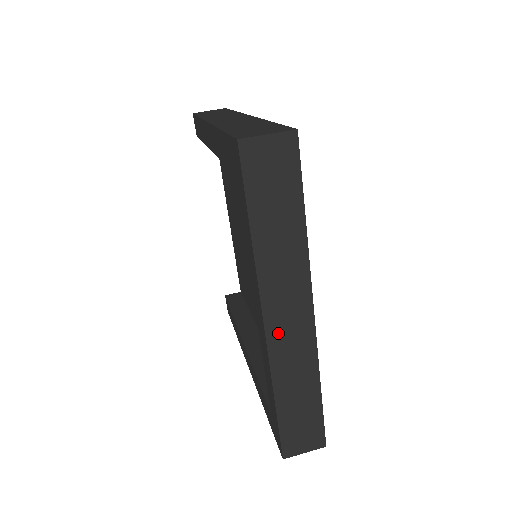
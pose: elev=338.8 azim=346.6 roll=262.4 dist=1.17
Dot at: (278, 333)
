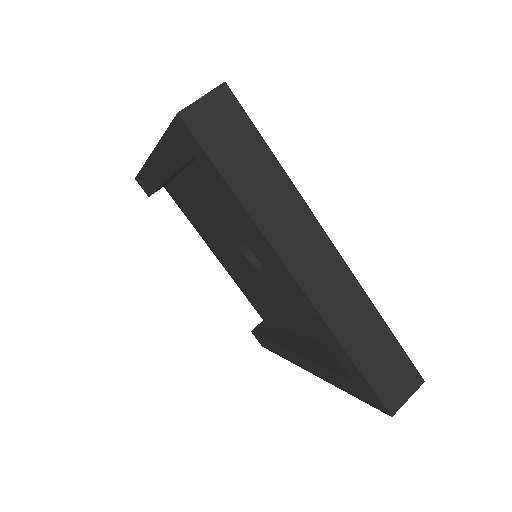
Dot at: (313, 282)
